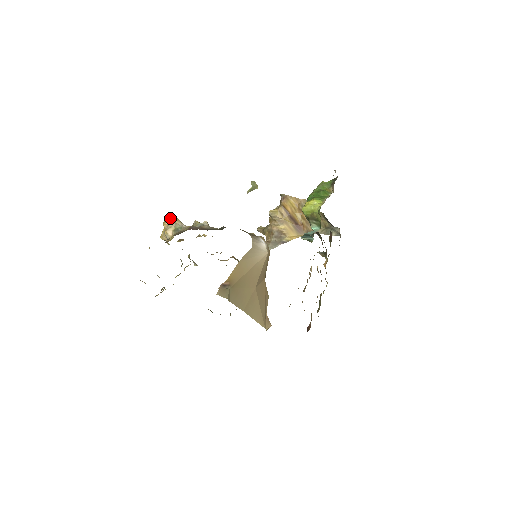
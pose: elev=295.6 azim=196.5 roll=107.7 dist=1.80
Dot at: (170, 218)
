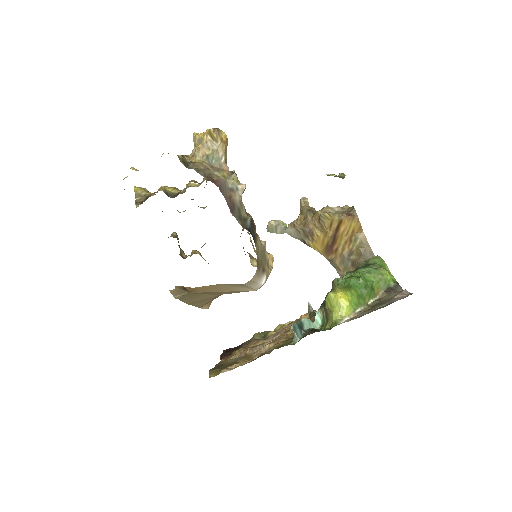
Dot at: (217, 137)
